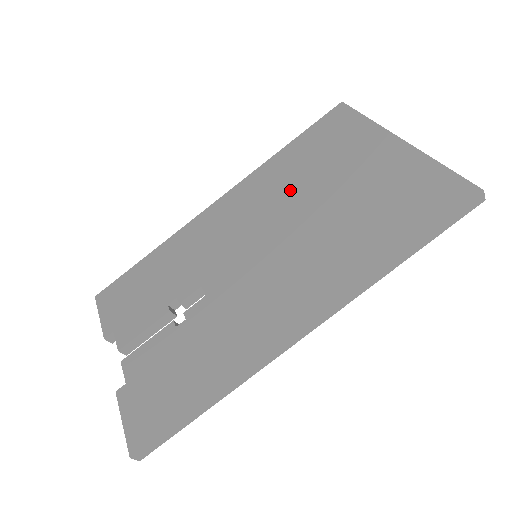
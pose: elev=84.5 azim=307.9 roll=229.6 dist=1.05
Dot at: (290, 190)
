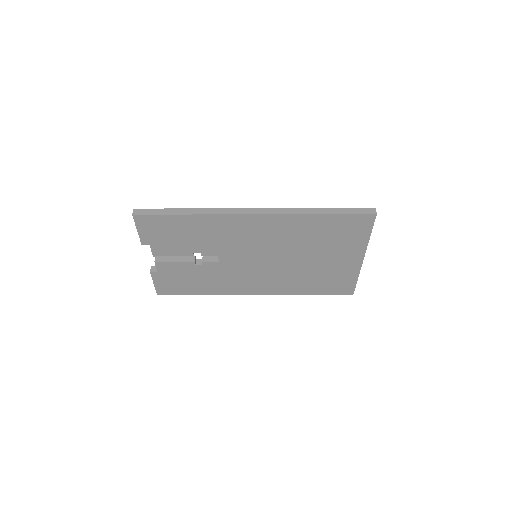
Dot at: (299, 244)
